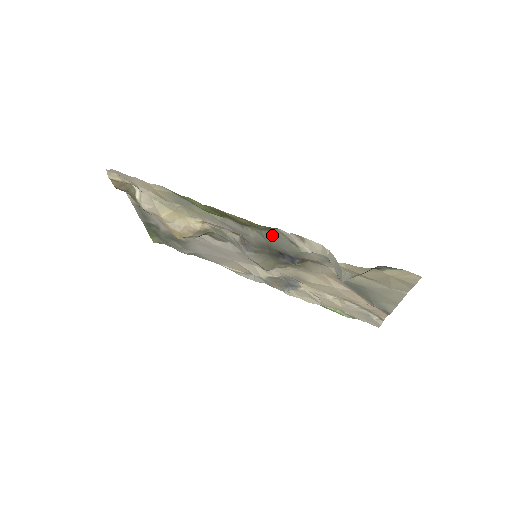
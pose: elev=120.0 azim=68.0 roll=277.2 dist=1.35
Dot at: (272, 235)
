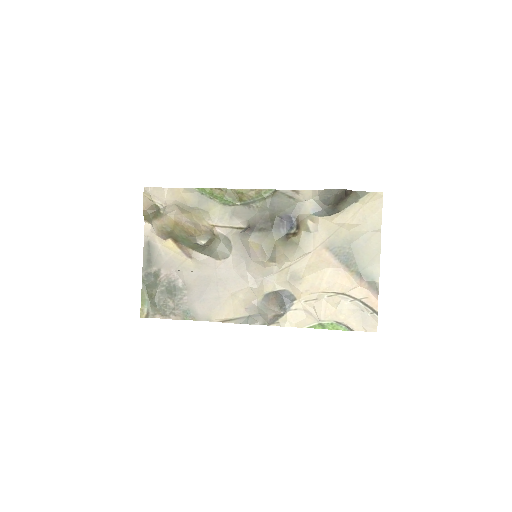
Dot at: (274, 200)
